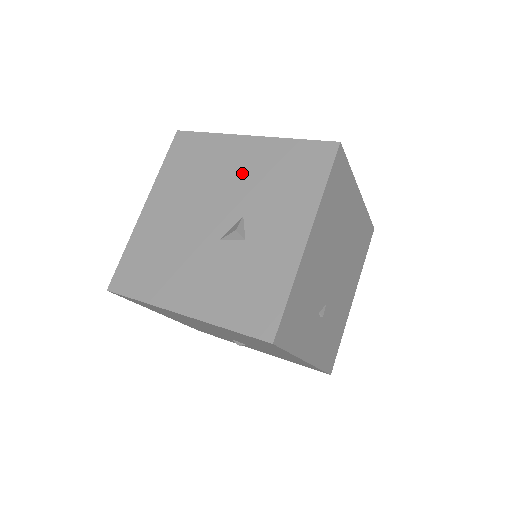
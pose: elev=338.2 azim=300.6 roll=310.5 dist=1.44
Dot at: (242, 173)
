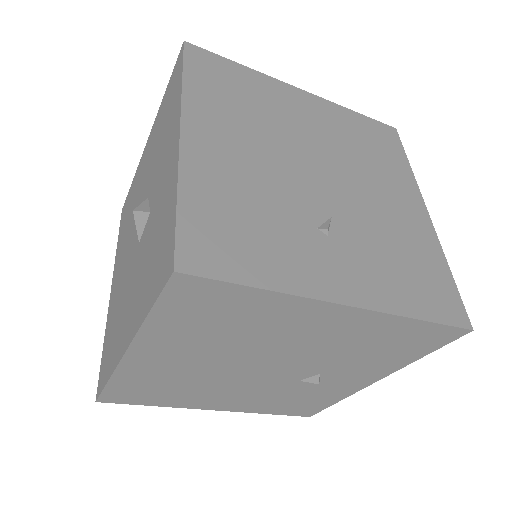
Dot at: (145, 171)
